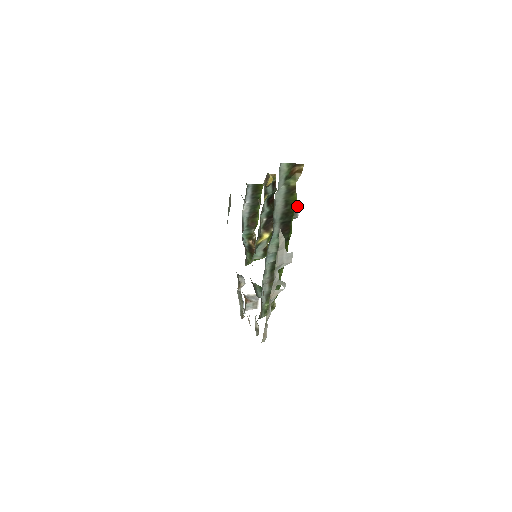
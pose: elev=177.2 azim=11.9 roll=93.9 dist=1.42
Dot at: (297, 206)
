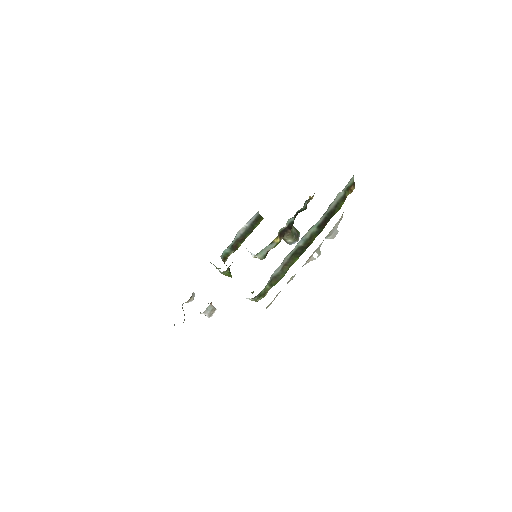
Dot at: (299, 234)
